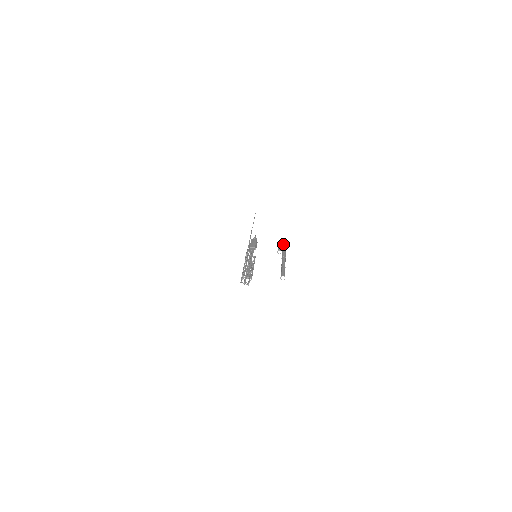
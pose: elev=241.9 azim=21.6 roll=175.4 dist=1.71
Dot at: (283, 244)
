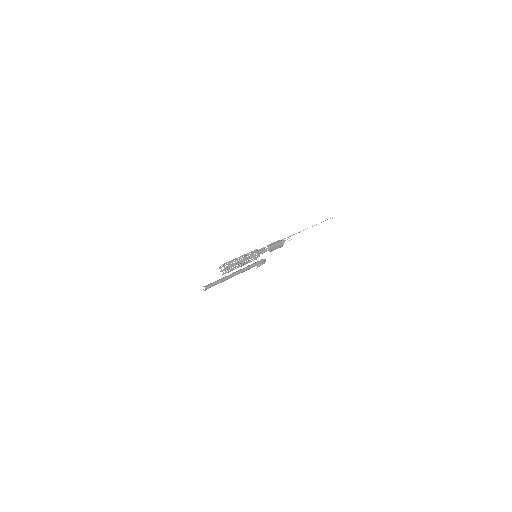
Dot at: (254, 263)
